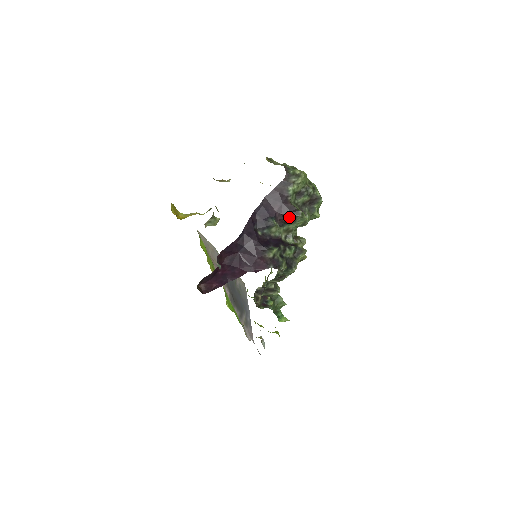
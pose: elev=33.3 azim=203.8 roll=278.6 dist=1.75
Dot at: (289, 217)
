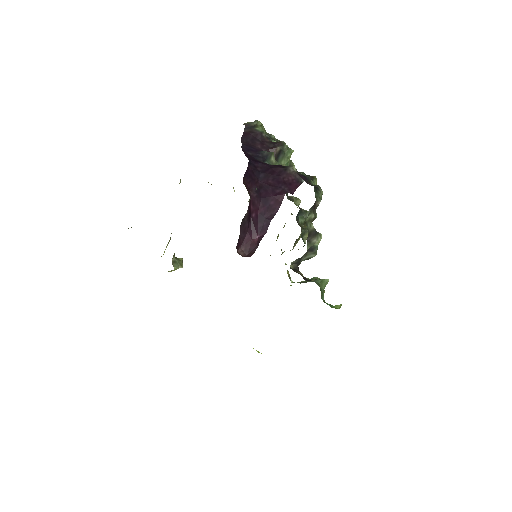
Dot at: (277, 148)
